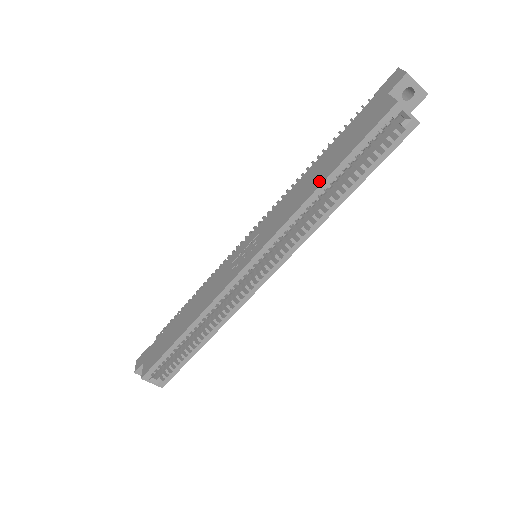
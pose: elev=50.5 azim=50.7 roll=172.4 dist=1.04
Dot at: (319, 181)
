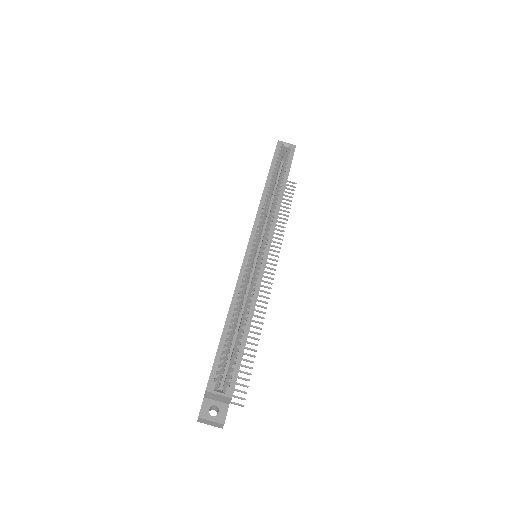
Dot at: occluded
